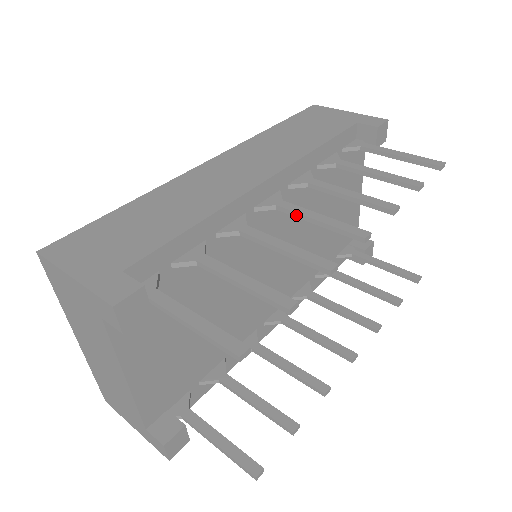
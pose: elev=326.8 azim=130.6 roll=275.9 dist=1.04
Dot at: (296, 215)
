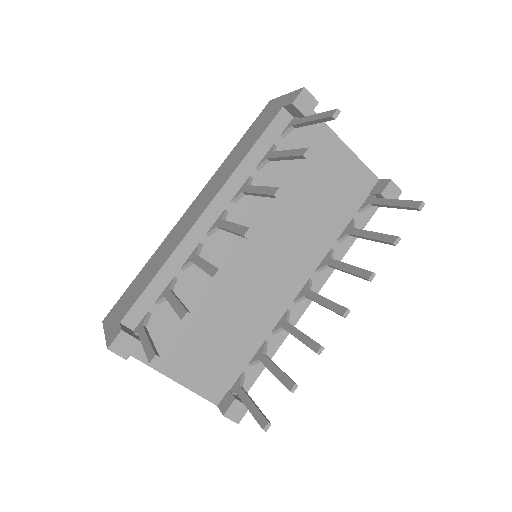
Dot at: occluded
